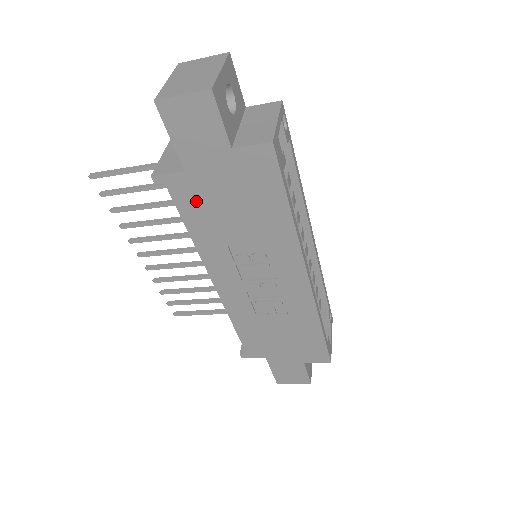
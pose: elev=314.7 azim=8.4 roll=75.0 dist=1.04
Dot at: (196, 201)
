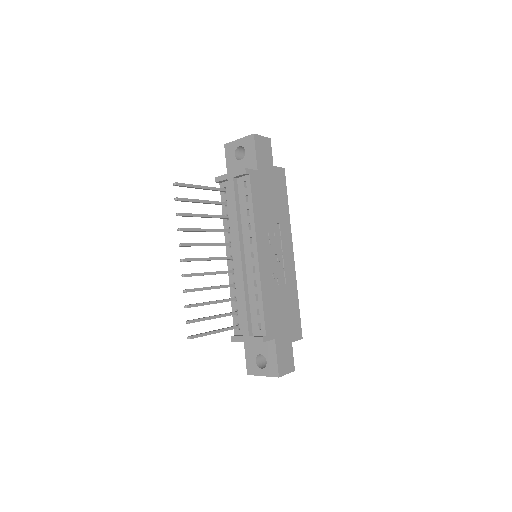
Dot at: (259, 189)
